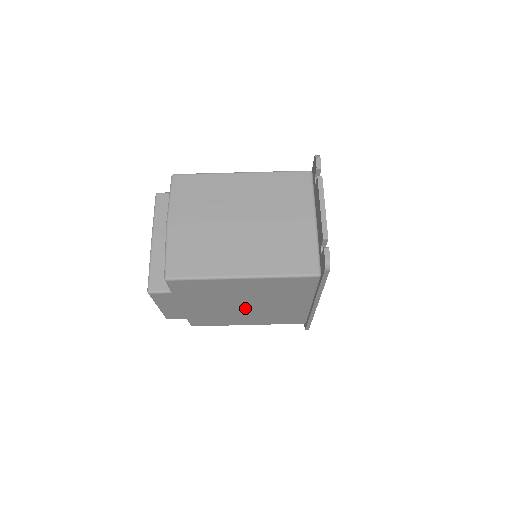
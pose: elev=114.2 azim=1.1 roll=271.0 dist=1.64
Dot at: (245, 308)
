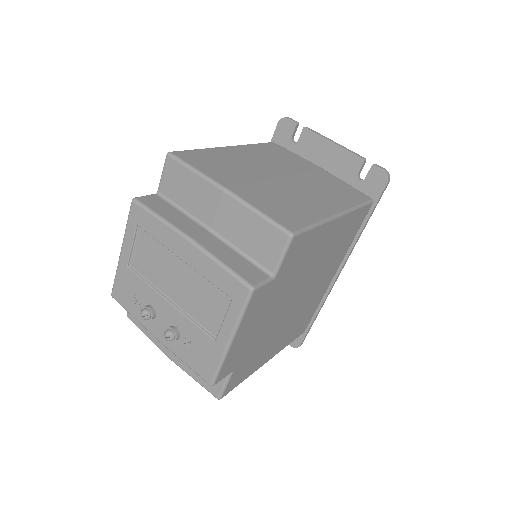
Dot at: (295, 306)
